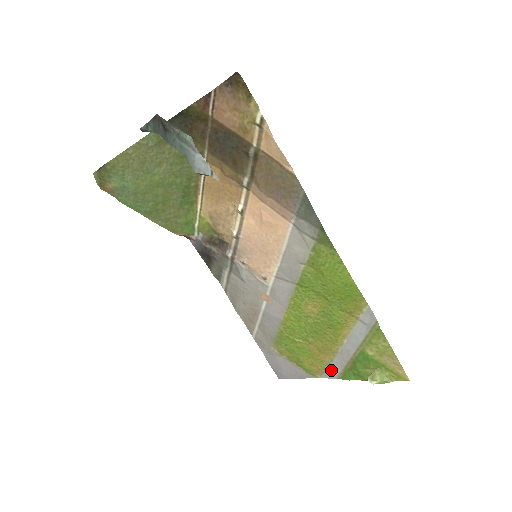
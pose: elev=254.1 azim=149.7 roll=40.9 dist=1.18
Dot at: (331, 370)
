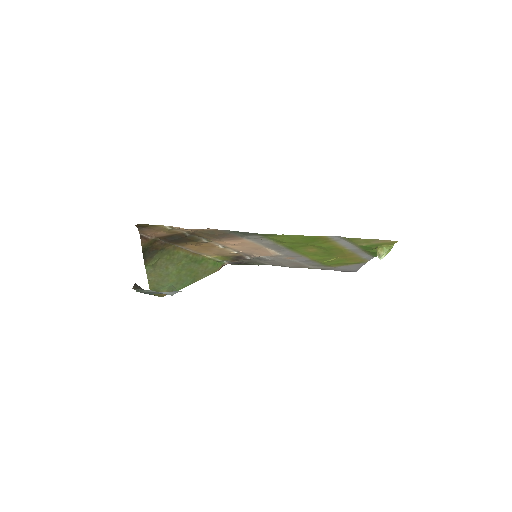
Dot at: (365, 257)
